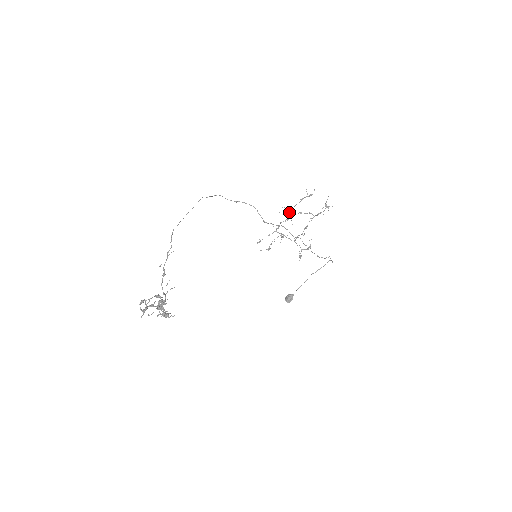
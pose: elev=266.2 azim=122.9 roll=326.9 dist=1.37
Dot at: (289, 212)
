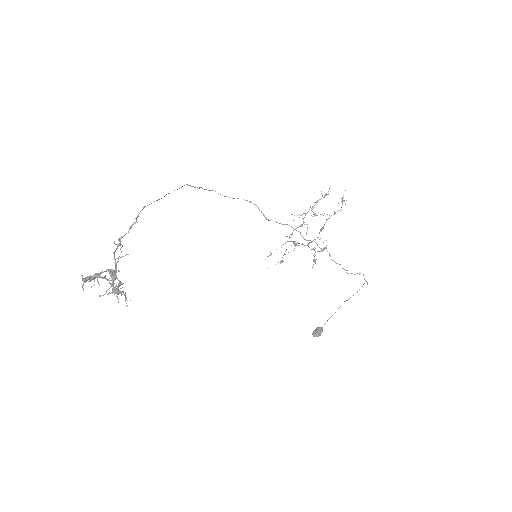
Dot at: (303, 218)
